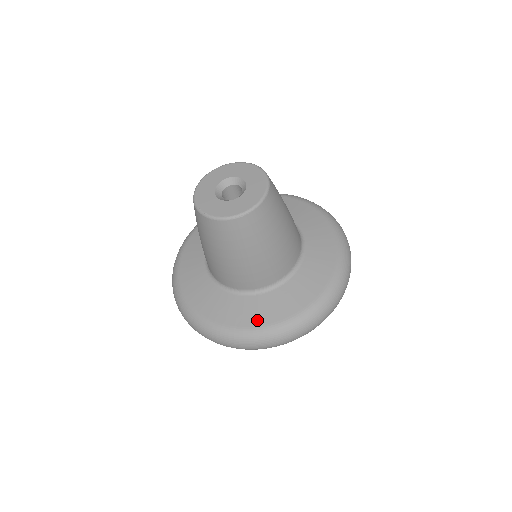
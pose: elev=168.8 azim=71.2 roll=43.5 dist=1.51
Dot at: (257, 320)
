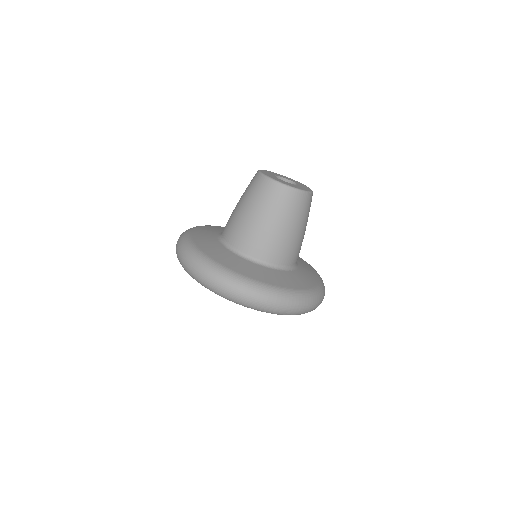
Dot at: (303, 285)
